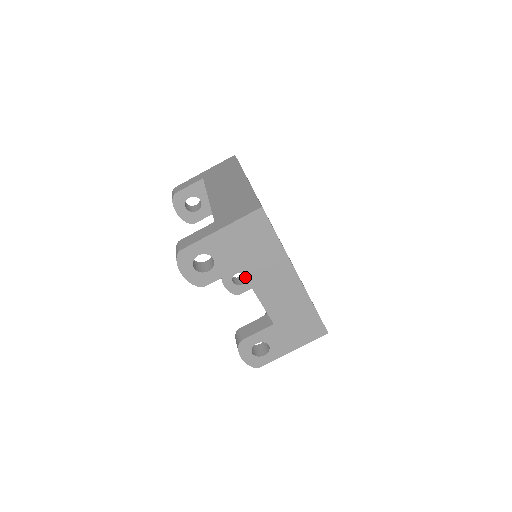
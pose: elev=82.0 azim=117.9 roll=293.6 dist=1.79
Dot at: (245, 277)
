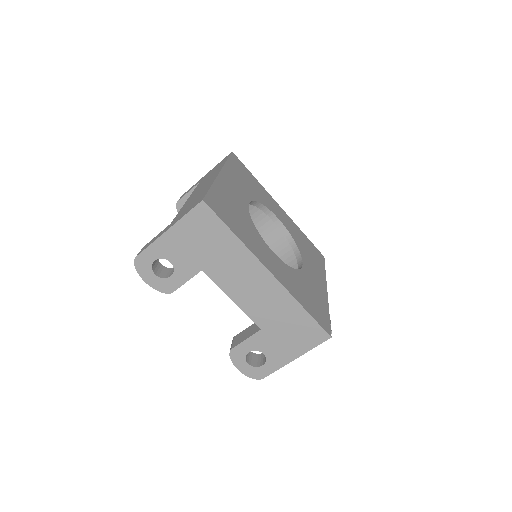
Dot at: (211, 279)
